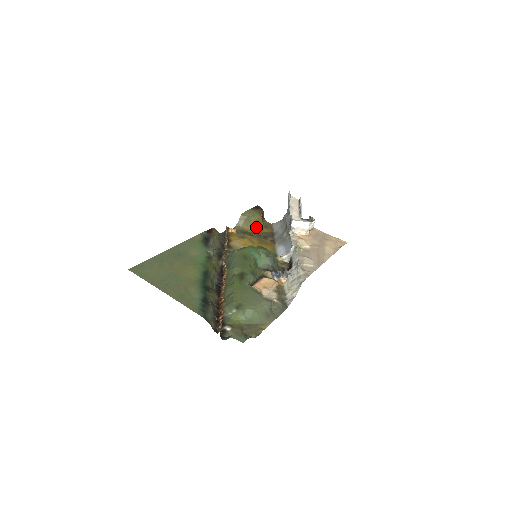
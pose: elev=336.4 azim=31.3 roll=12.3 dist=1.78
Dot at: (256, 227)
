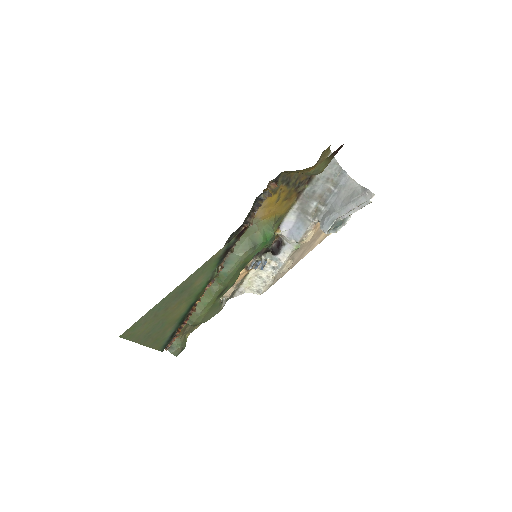
Dot at: (306, 168)
